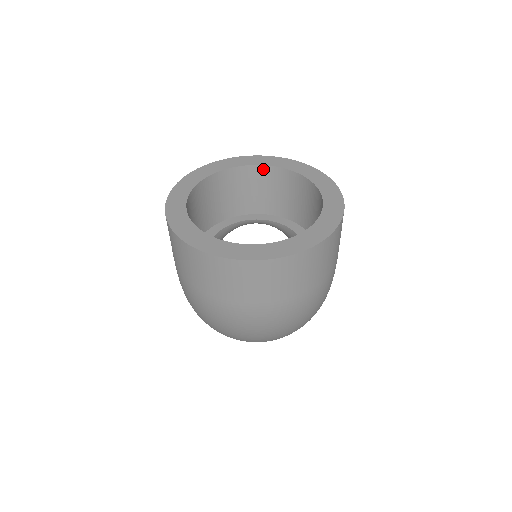
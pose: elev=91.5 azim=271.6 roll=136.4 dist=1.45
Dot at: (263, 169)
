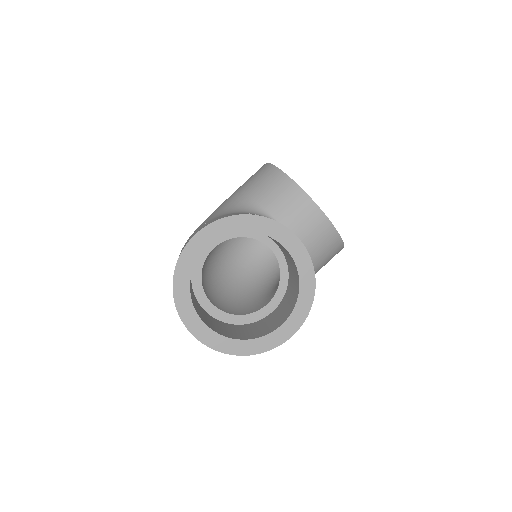
Dot at: (290, 255)
